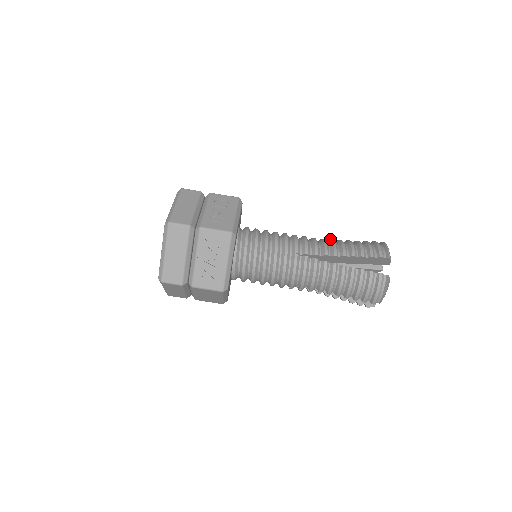
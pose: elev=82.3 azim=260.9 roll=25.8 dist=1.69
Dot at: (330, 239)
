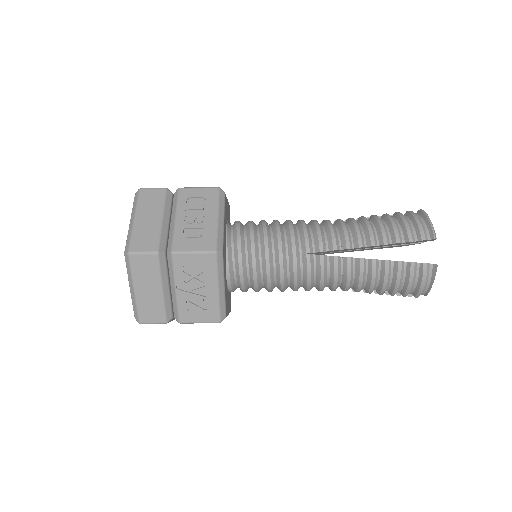
Dot at: (350, 219)
